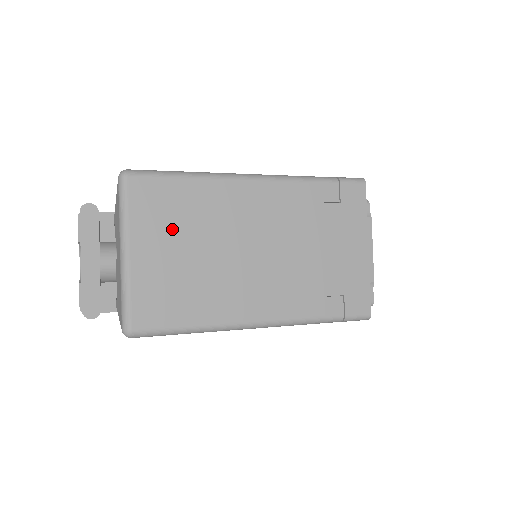
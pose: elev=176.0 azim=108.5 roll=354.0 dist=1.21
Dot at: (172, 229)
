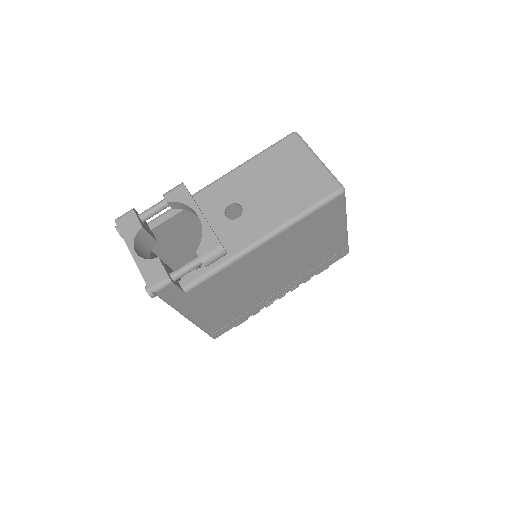
Dot at: occluded
